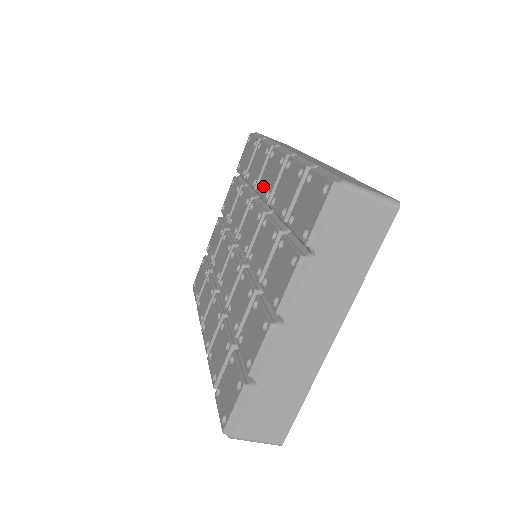
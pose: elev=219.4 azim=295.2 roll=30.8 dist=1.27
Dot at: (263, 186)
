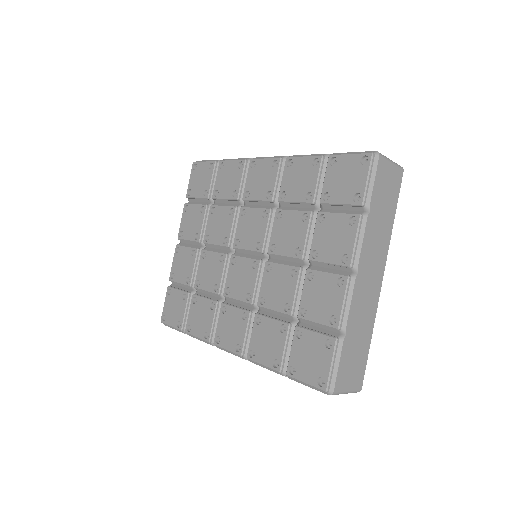
Dot at: (255, 191)
